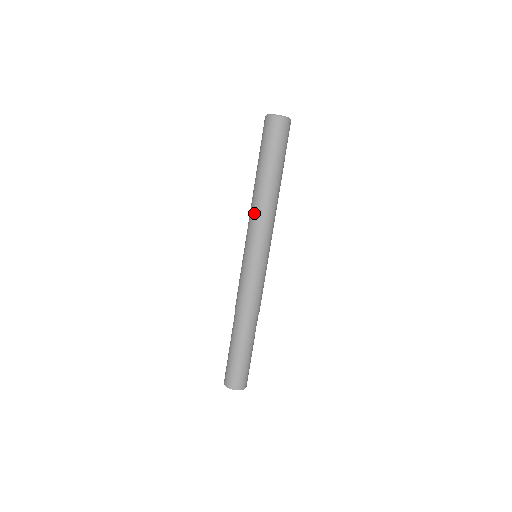
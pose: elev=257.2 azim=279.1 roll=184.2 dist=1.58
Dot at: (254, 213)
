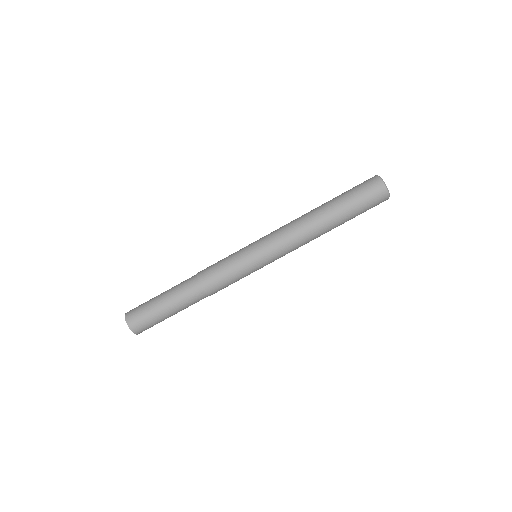
Dot at: (291, 226)
